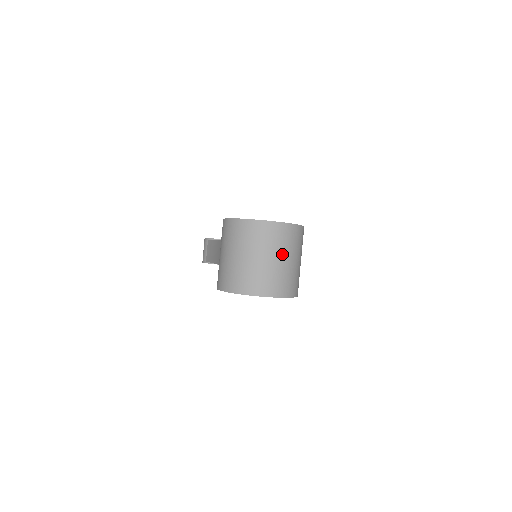
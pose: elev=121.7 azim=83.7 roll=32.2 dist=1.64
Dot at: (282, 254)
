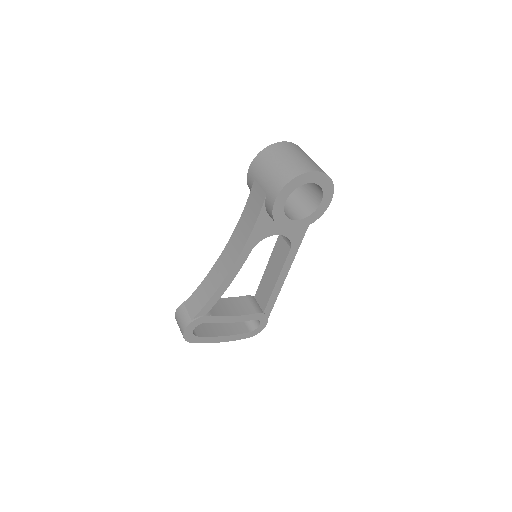
Dot at: occluded
